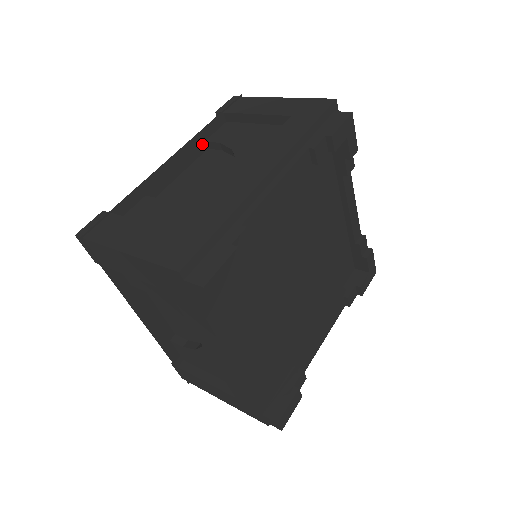
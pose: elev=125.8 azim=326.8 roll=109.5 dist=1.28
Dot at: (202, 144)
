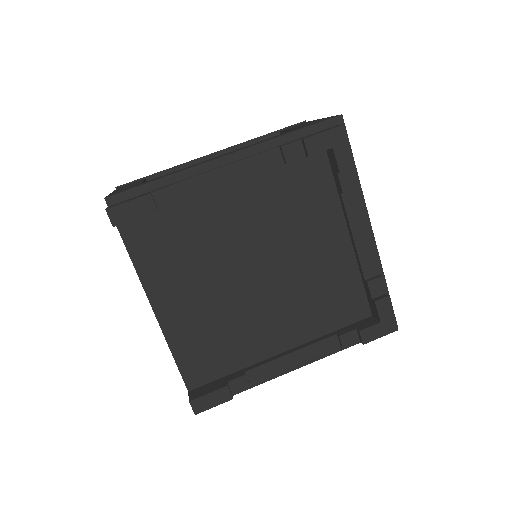
Dot at: occluded
